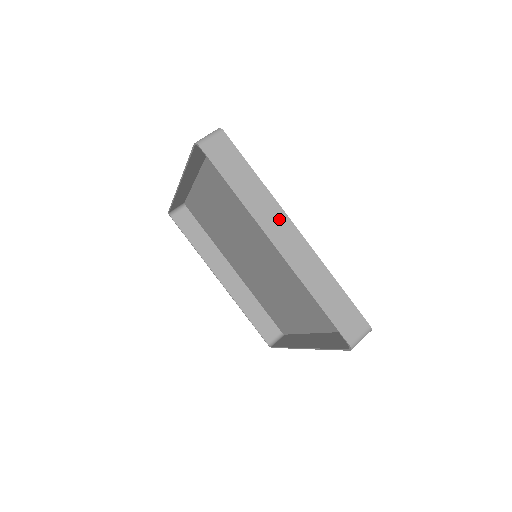
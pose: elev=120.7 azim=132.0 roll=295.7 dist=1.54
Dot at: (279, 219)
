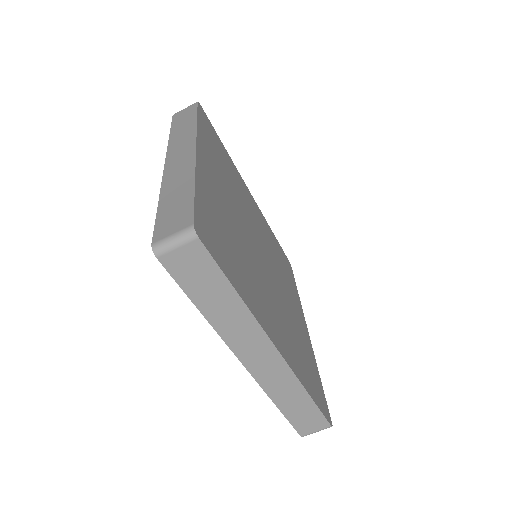
Dot at: (256, 341)
